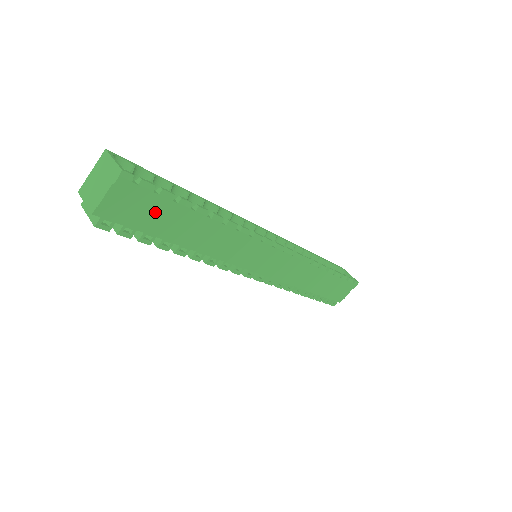
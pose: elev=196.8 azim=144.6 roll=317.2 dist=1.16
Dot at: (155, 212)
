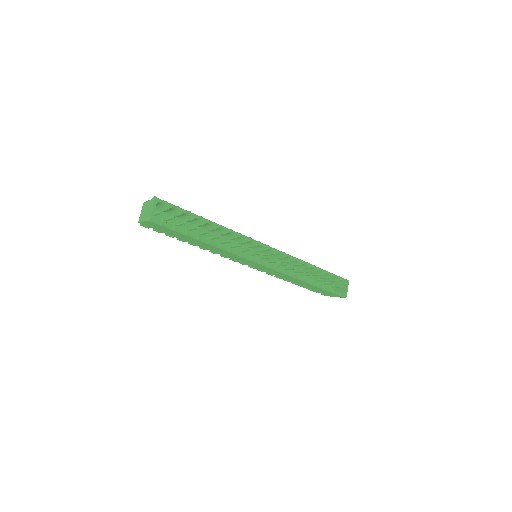
Dot at: (172, 232)
